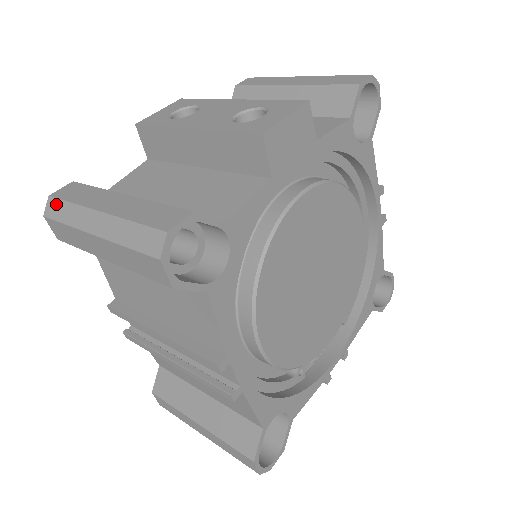
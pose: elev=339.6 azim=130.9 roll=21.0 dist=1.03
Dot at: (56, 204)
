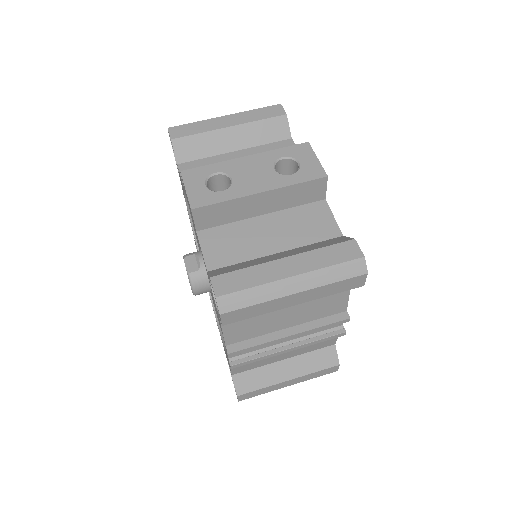
Dot at: (233, 298)
